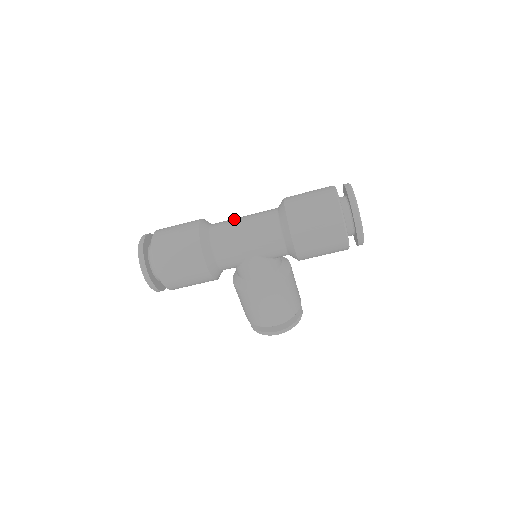
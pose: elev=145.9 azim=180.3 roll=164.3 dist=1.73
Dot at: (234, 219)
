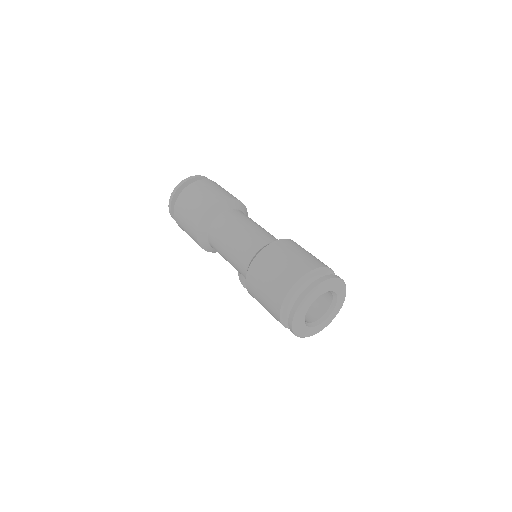
Dot at: (234, 225)
